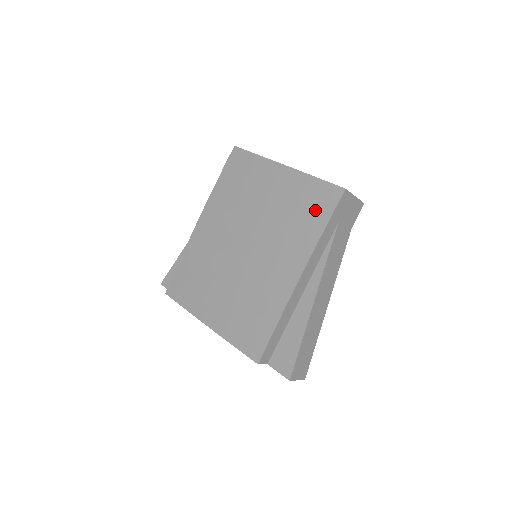
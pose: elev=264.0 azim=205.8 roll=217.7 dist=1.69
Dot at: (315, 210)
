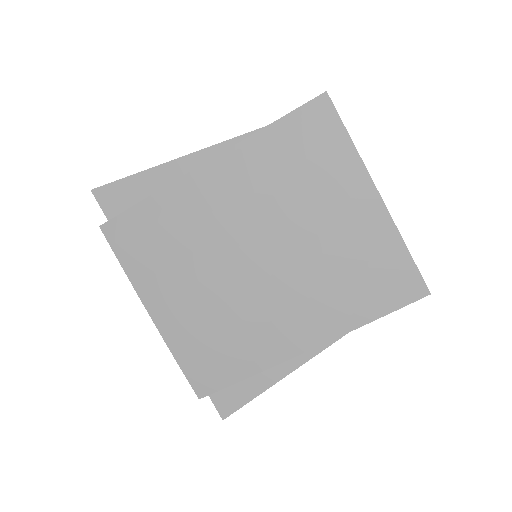
Dot at: (378, 290)
